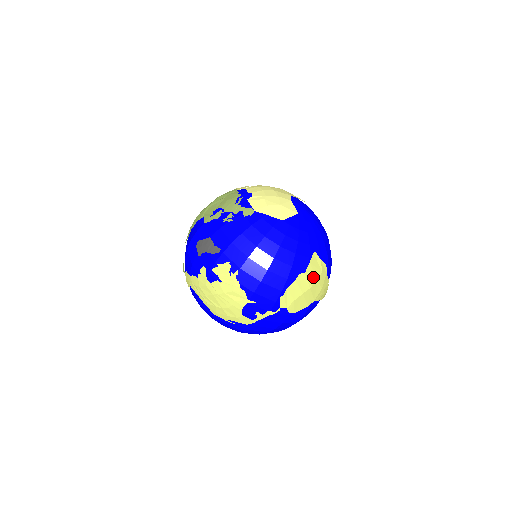
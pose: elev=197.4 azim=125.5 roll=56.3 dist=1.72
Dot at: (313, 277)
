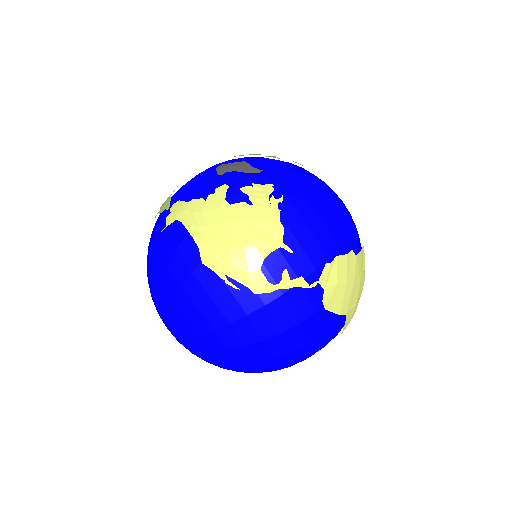
Dot at: (359, 273)
